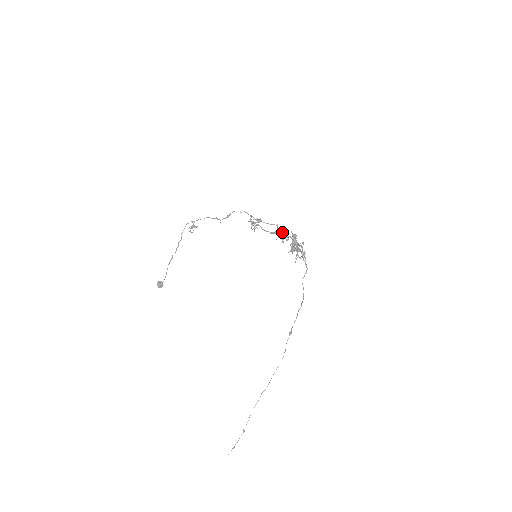
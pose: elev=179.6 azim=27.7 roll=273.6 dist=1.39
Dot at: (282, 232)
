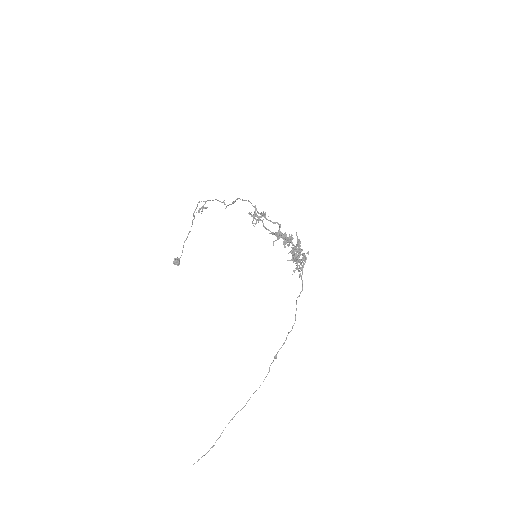
Dot at: (283, 234)
